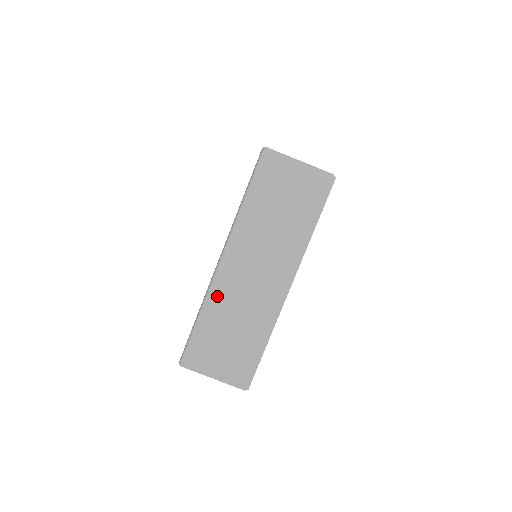
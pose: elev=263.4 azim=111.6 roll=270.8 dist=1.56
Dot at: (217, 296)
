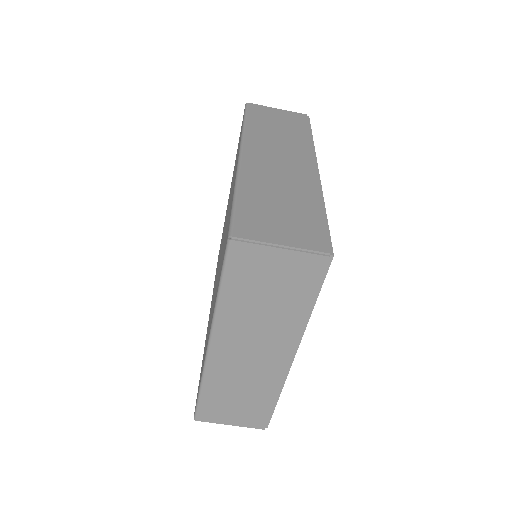
Dot at: (215, 374)
